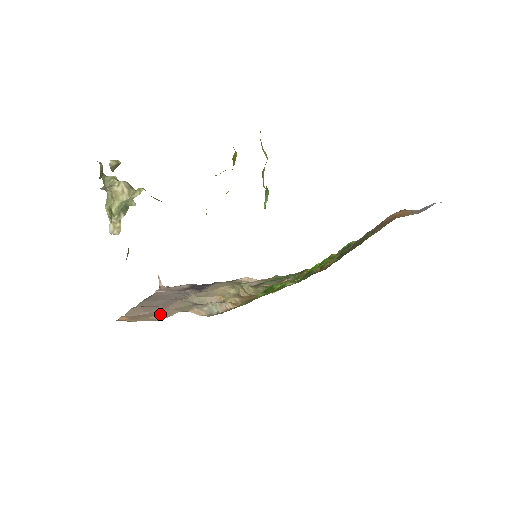
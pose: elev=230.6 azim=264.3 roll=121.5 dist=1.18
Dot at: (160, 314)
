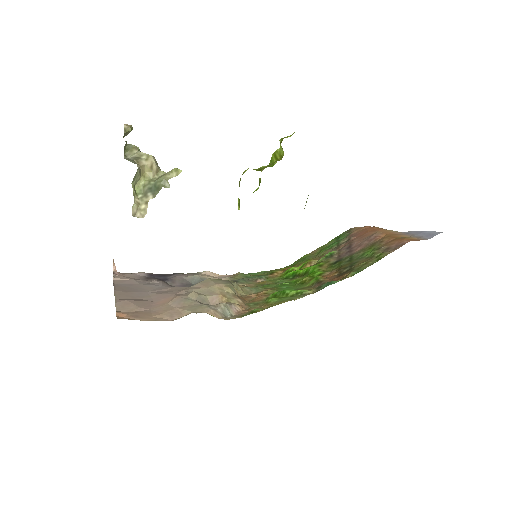
Dot at: (167, 313)
